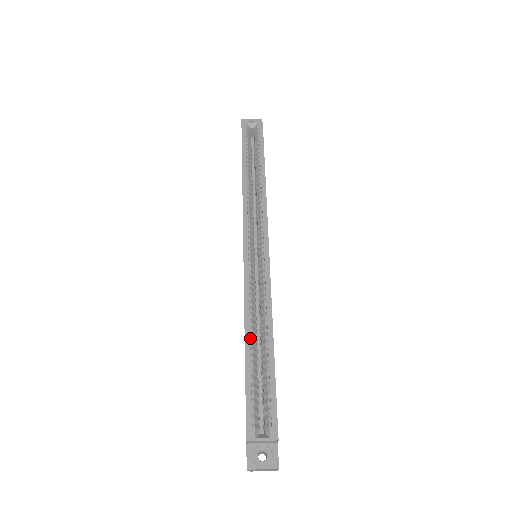
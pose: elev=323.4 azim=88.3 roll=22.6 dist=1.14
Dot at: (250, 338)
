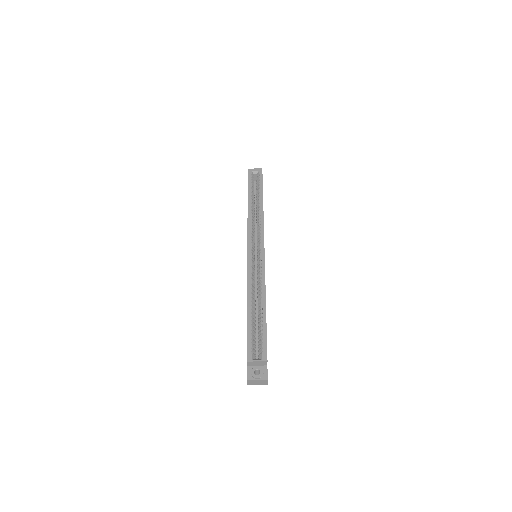
Dot at: (251, 303)
